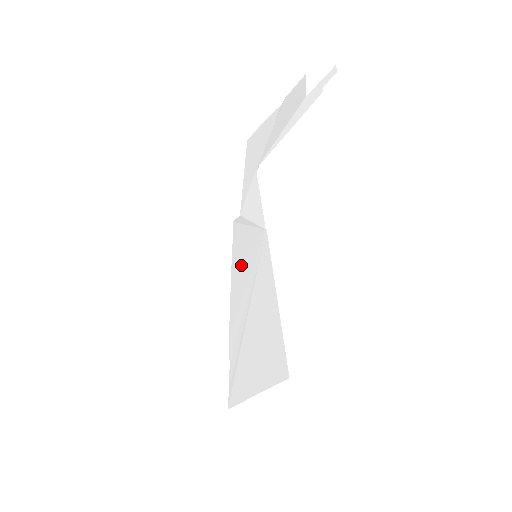
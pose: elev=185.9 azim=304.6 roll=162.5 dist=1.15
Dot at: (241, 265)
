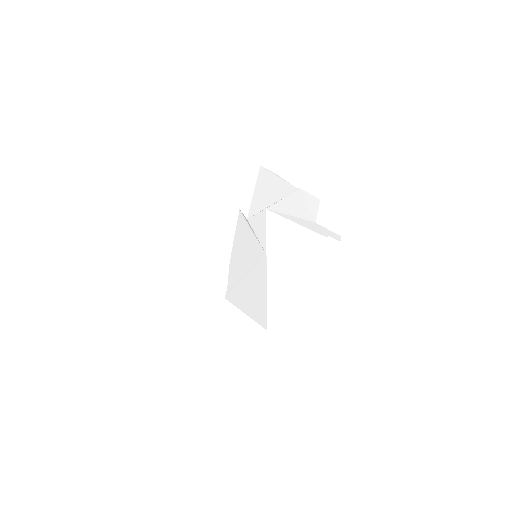
Dot at: (243, 246)
